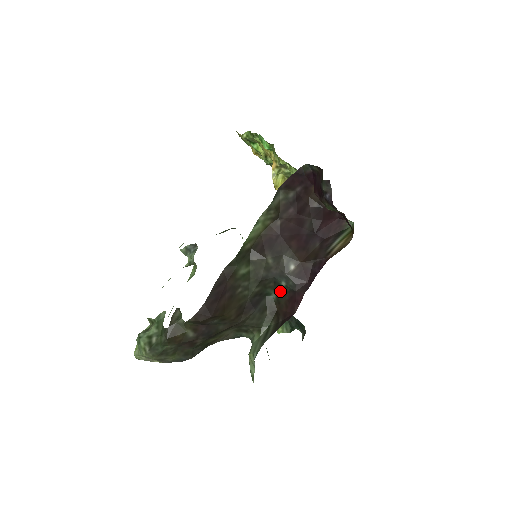
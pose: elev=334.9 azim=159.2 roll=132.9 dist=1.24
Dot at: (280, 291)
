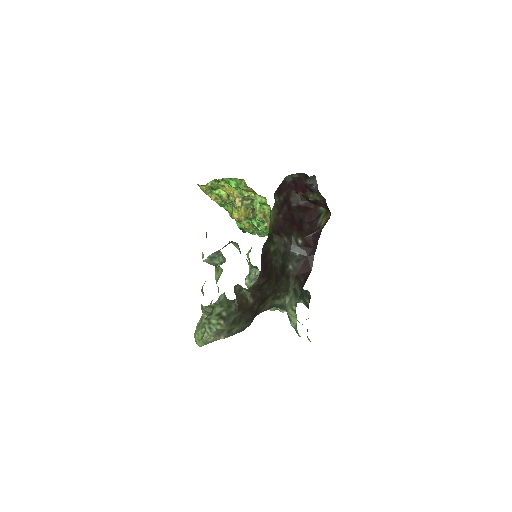
Dot at: (295, 261)
